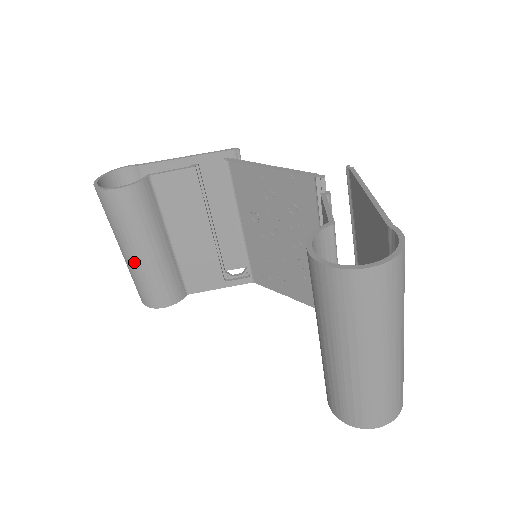
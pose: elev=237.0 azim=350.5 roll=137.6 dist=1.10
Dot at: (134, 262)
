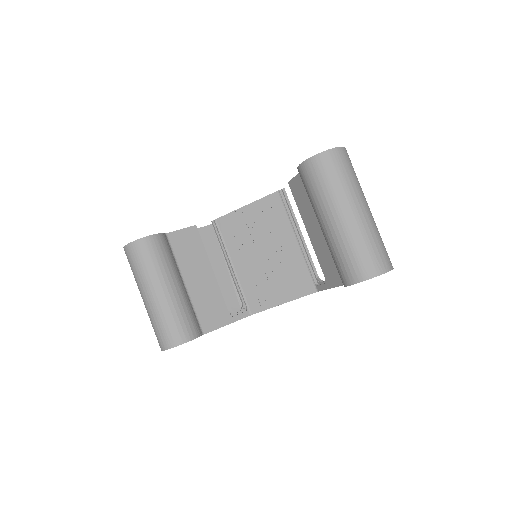
Dot at: (161, 300)
